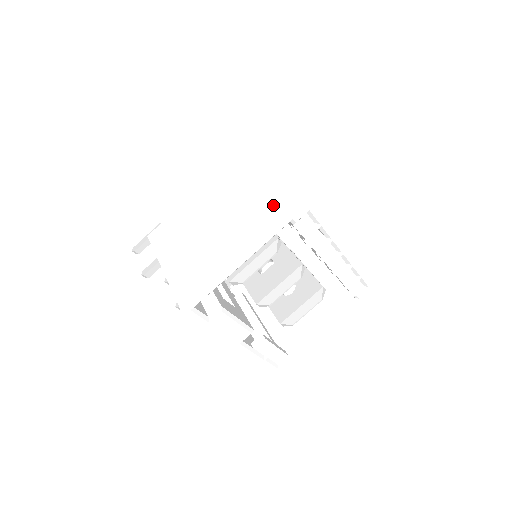
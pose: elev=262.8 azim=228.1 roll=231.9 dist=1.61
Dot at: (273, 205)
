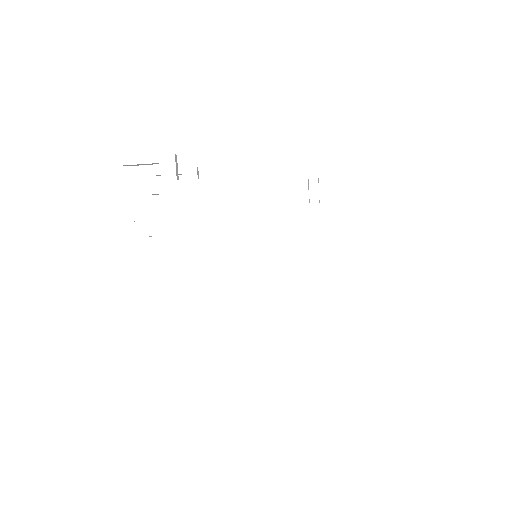
Dot at: (315, 330)
